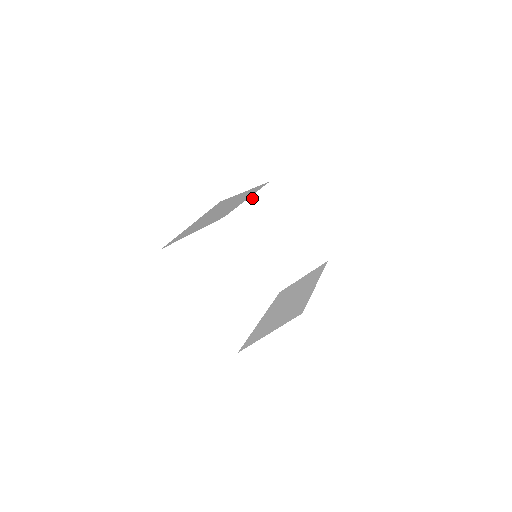
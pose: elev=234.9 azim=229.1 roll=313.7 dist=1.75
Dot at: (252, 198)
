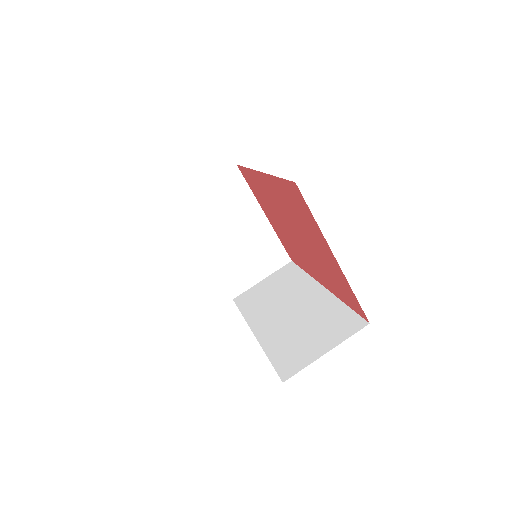
Dot at: (211, 183)
